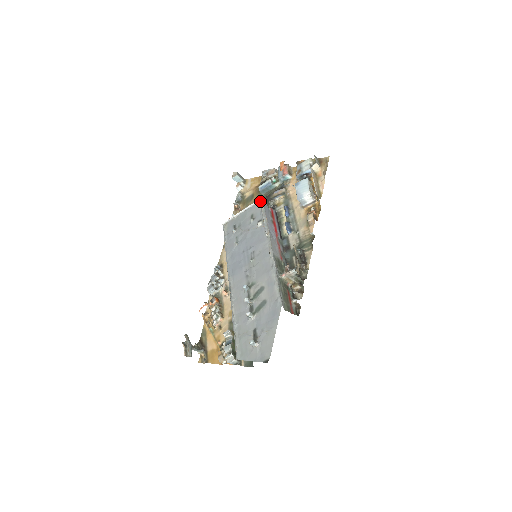
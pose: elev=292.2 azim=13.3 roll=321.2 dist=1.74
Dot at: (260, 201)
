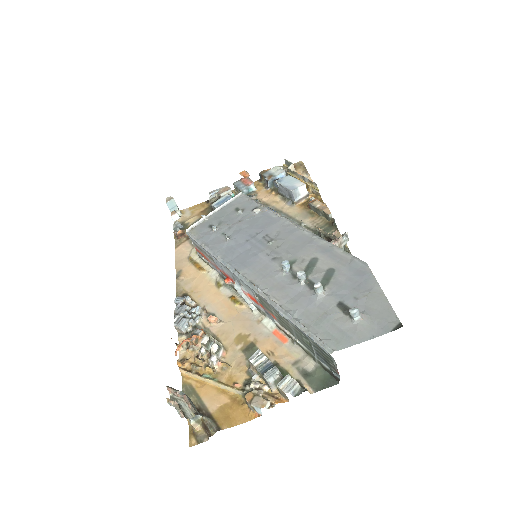
Dot at: (242, 194)
